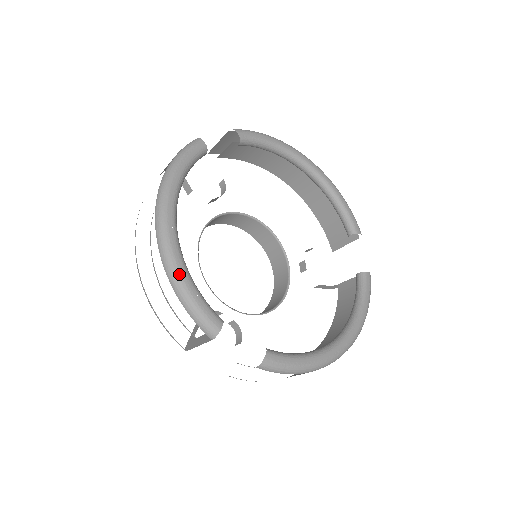
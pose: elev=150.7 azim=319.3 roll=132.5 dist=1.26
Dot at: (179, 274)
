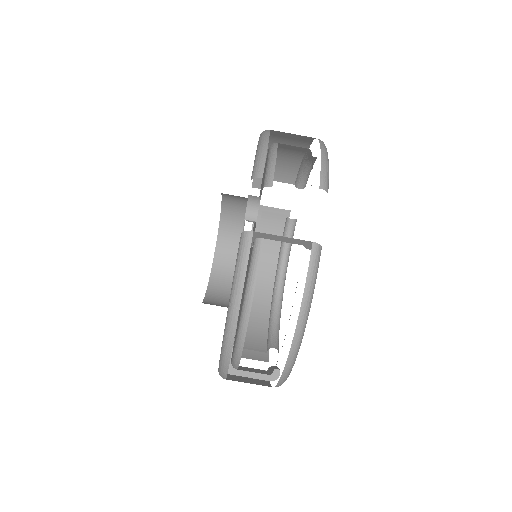
Dot at: occluded
